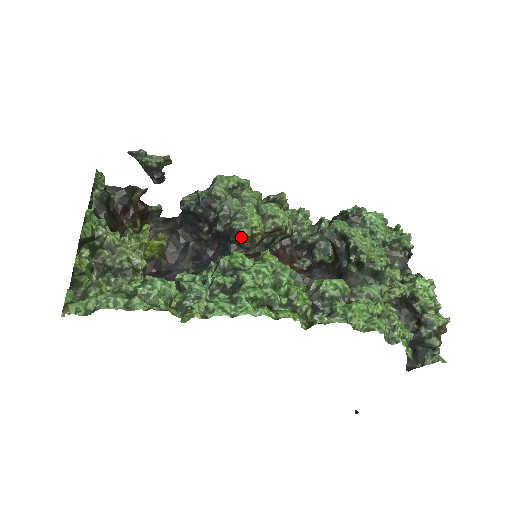
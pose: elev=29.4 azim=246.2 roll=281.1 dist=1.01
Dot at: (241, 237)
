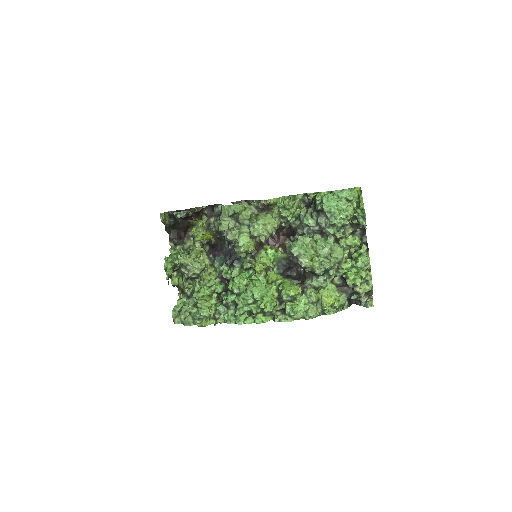
Dot at: (241, 256)
